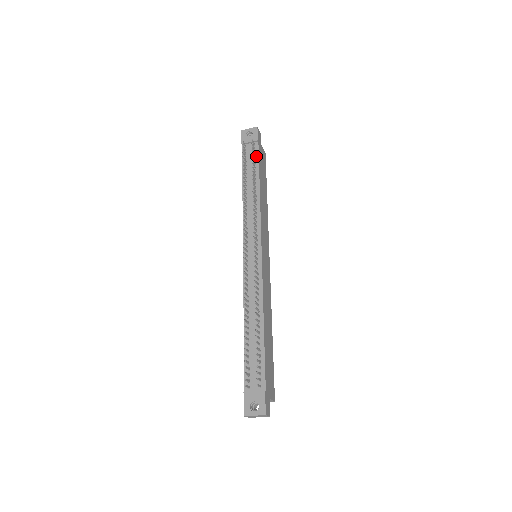
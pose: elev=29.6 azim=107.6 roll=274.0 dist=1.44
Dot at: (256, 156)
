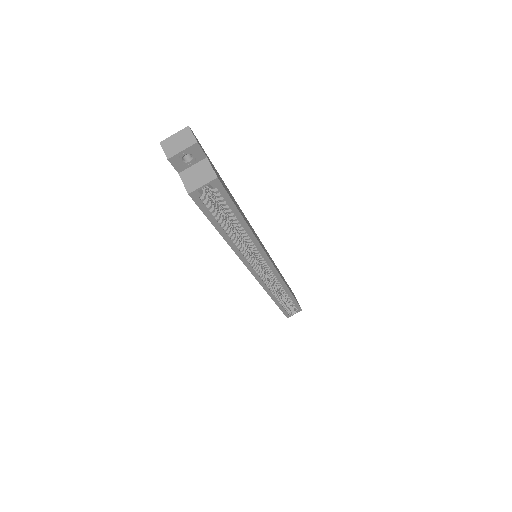
Dot at: occluded
